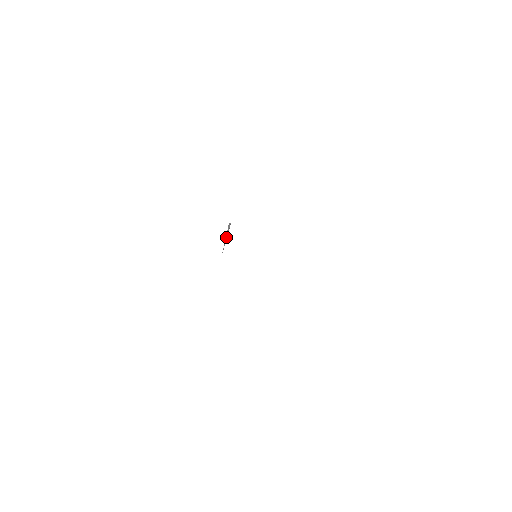
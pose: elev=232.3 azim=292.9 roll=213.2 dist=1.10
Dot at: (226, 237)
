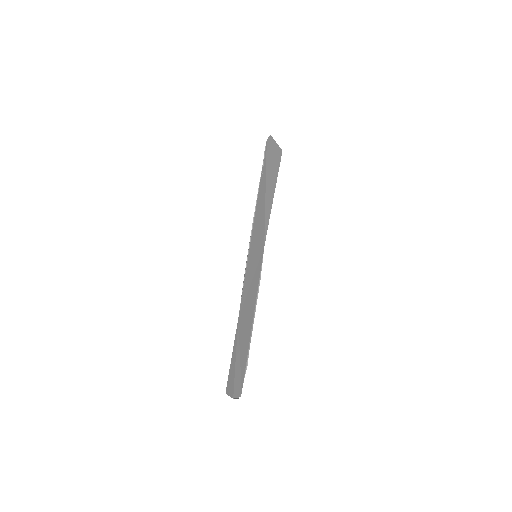
Dot at: (274, 143)
